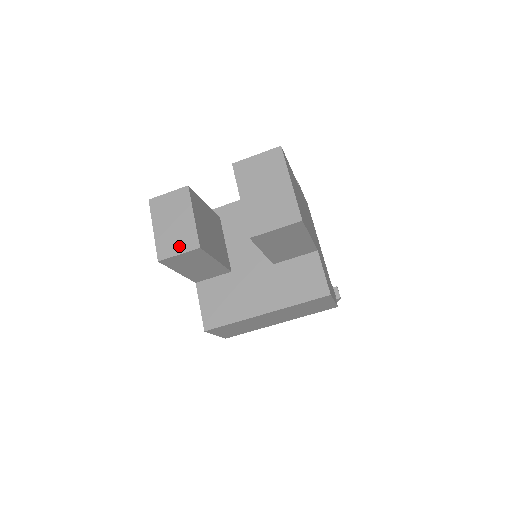
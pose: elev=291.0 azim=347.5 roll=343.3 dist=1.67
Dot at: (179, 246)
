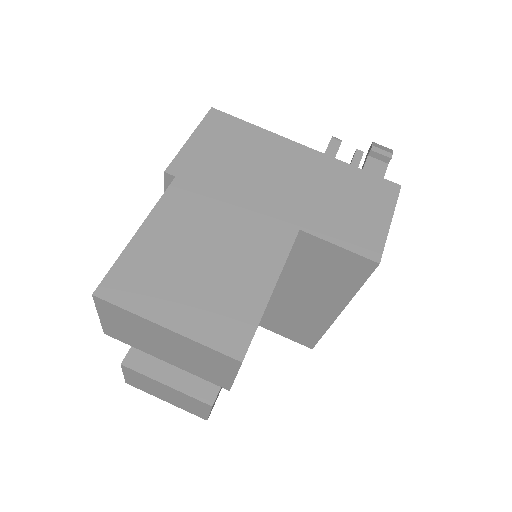
Dot at: (199, 409)
